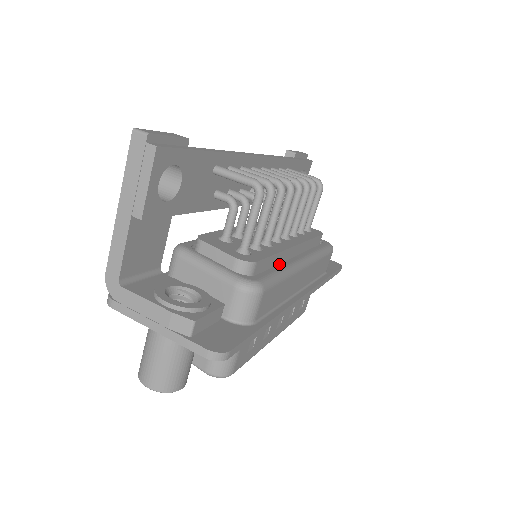
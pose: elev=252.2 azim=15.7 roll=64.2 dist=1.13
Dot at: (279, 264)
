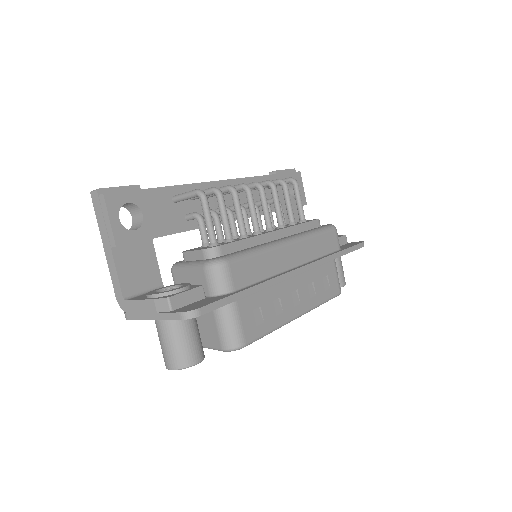
Dot at: (254, 246)
